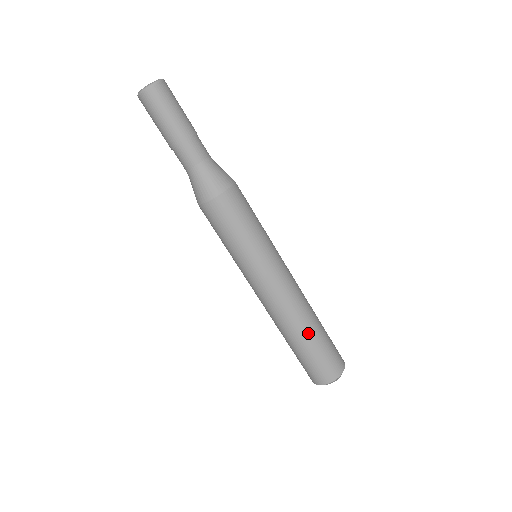
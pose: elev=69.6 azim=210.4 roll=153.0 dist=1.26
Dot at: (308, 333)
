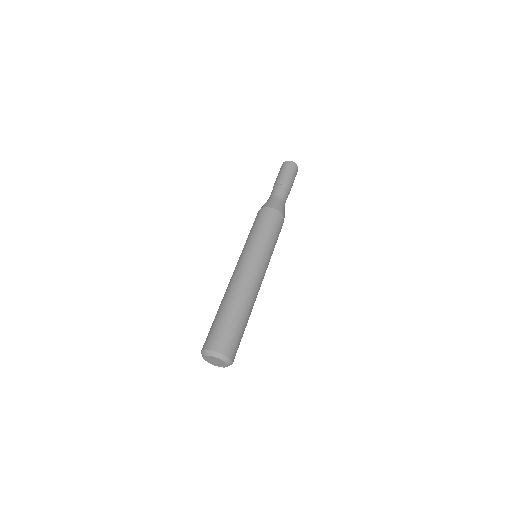
Dot at: (247, 313)
